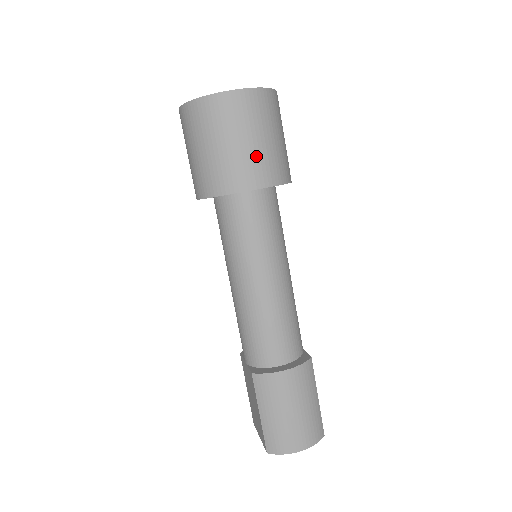
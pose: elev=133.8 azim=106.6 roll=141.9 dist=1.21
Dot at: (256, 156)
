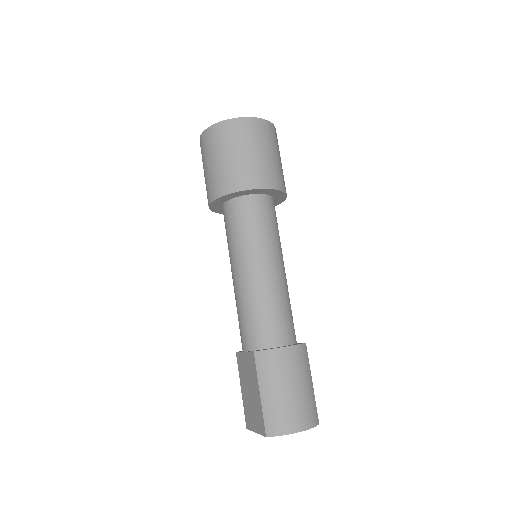
Dot at: (264, 165)
